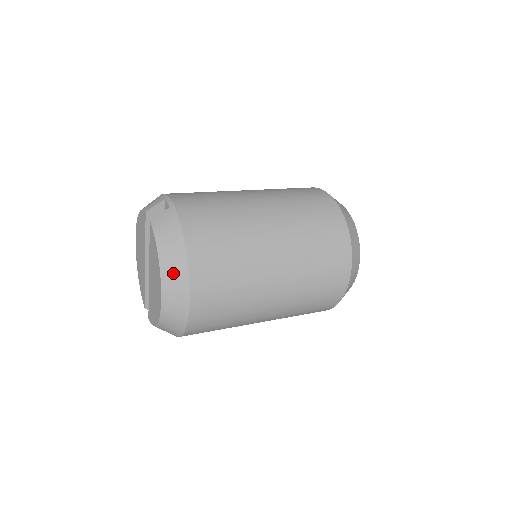
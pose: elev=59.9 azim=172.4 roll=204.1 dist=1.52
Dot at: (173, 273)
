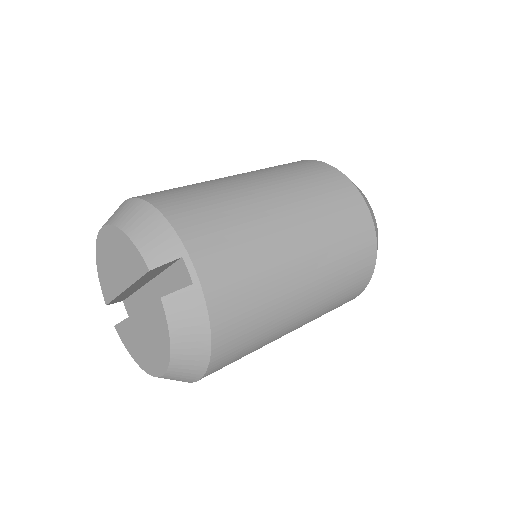
Dot at: (186, 367)
